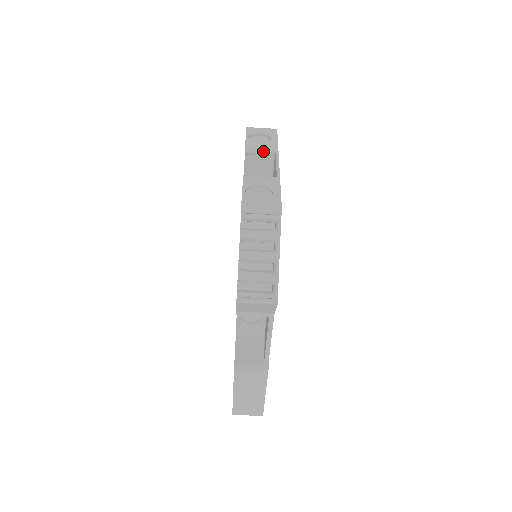
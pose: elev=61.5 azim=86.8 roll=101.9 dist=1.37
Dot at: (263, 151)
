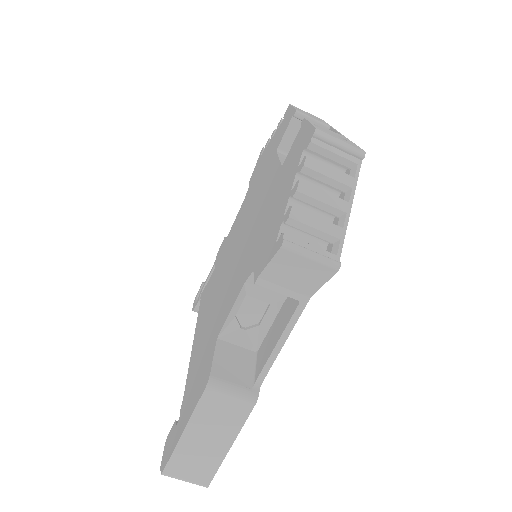
Dot at: (316, 120)
